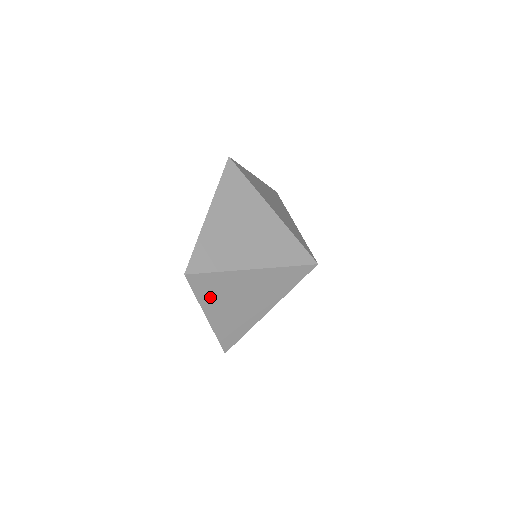
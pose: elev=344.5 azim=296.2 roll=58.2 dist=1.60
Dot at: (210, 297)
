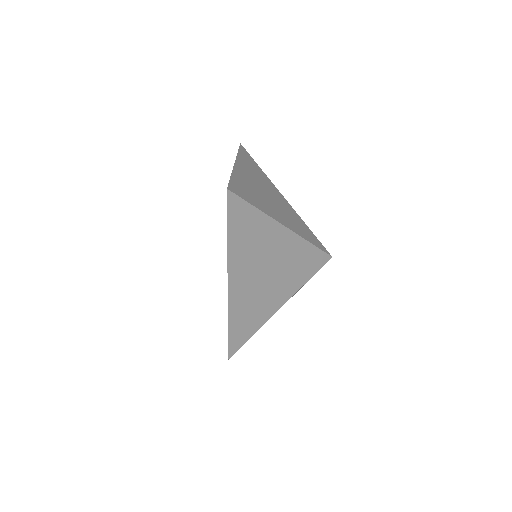
Dot at: (239, 243)
